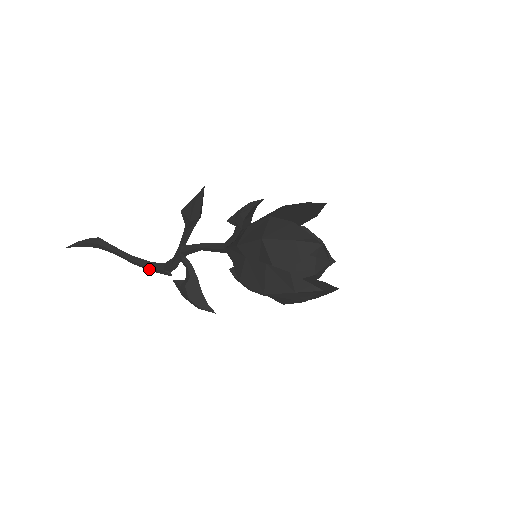
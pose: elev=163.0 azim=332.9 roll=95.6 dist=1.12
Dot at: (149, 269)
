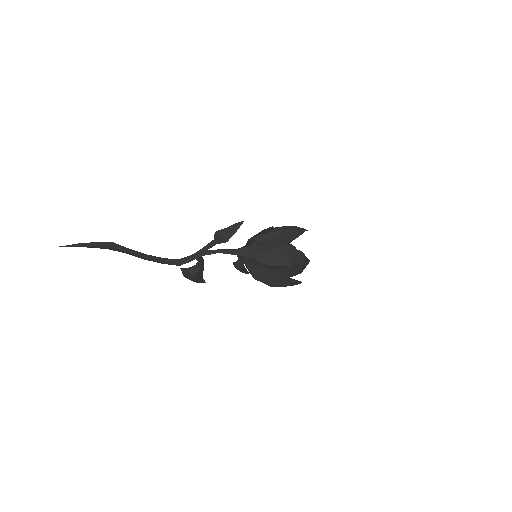
Dot at: (162, 263)
